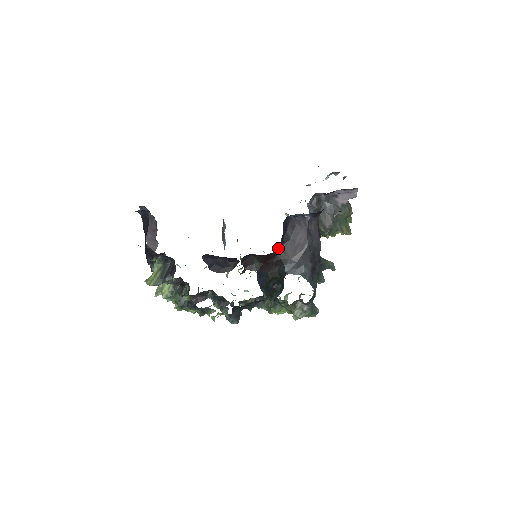
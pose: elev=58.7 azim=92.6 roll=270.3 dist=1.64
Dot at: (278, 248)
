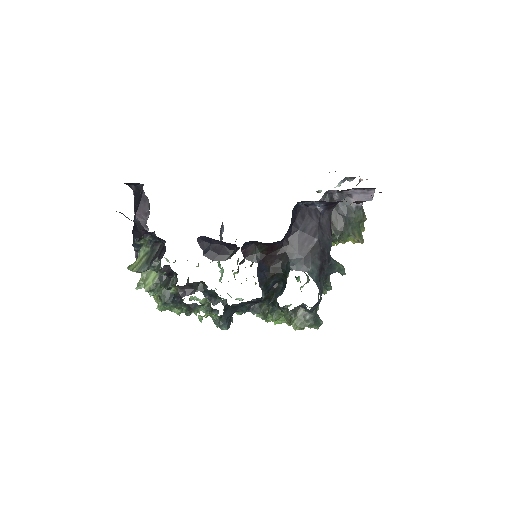
Dot at: (284, 239)
